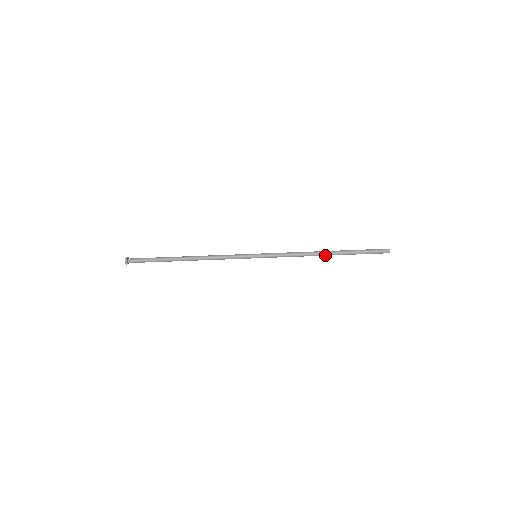
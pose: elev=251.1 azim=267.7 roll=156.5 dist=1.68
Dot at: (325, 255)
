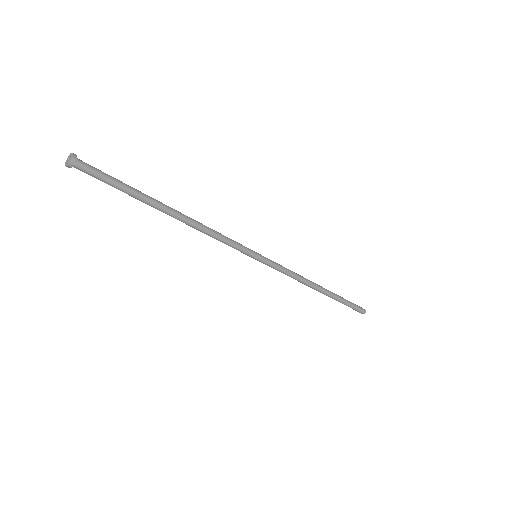
Dot at: (317, 290)
